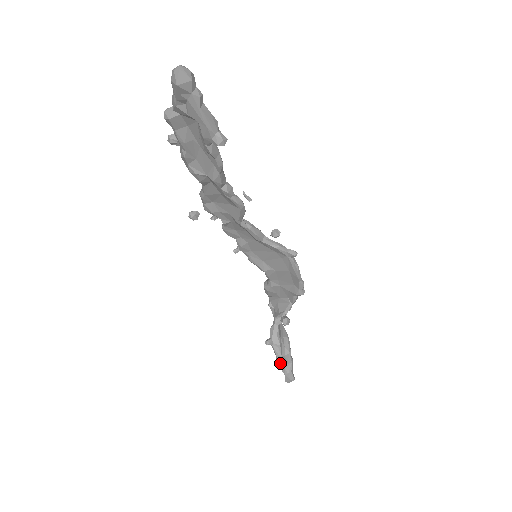
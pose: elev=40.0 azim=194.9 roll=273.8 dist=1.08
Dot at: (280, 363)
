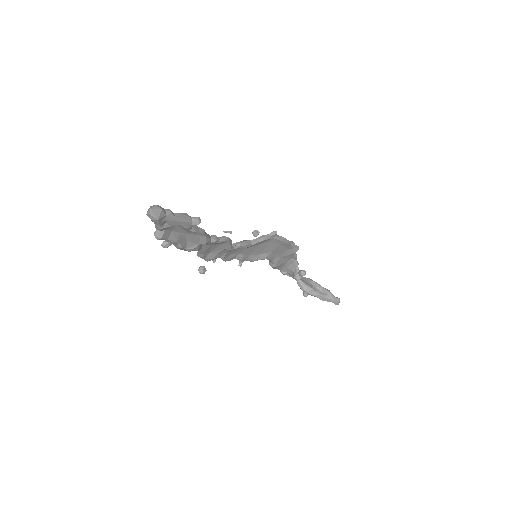
Dot at: (323, 299)
